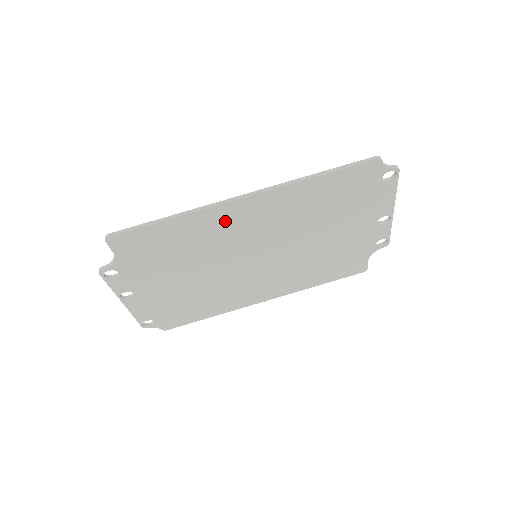
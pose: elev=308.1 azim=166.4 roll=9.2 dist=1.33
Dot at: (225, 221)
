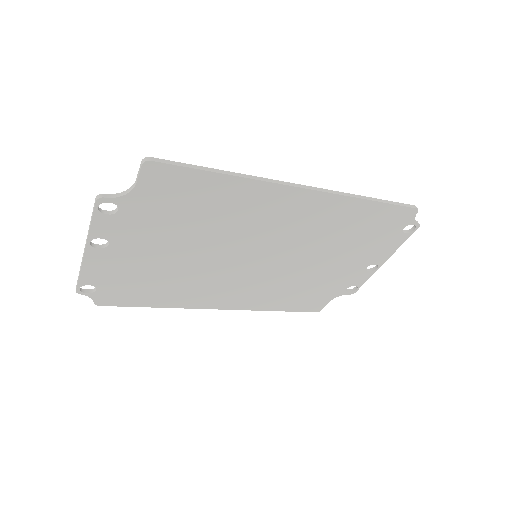
Dot at: (268, 204)
